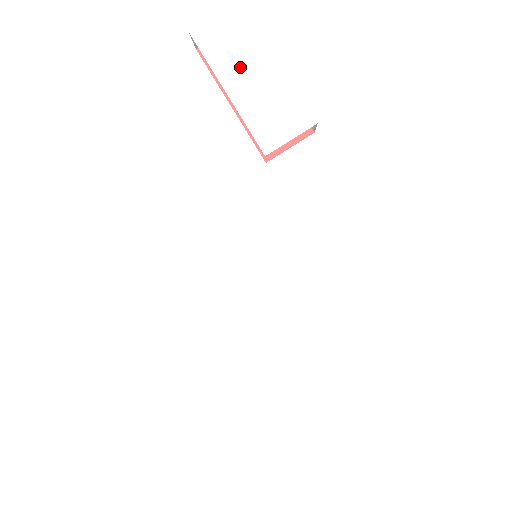
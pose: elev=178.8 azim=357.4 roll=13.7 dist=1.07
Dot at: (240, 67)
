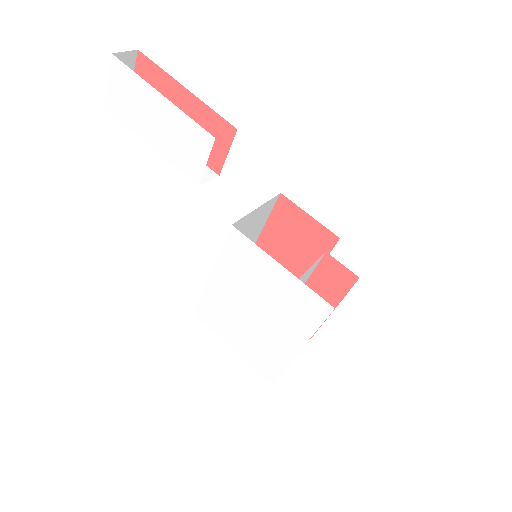
Dot at: (143, 118)
